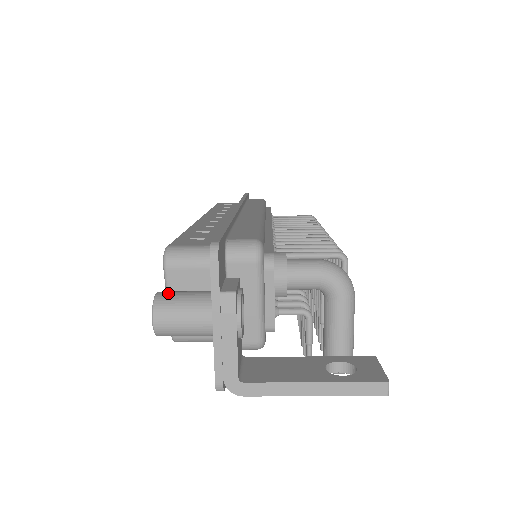
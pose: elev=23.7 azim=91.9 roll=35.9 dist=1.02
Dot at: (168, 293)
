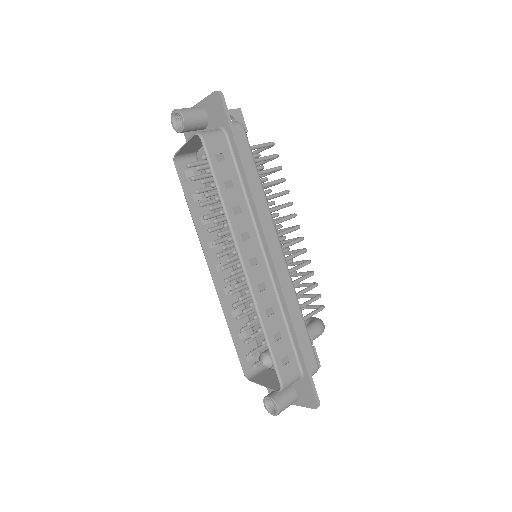
Dot at: (282, 406)
